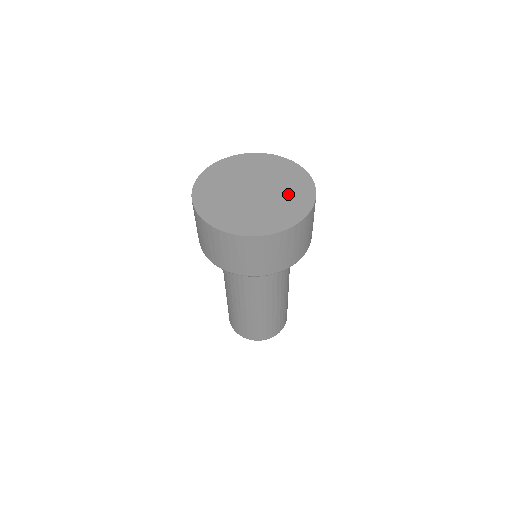
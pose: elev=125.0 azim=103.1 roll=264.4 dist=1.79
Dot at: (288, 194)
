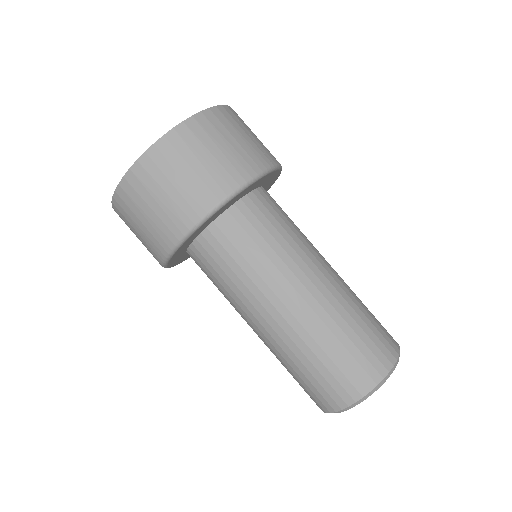
Dot at: occluded
